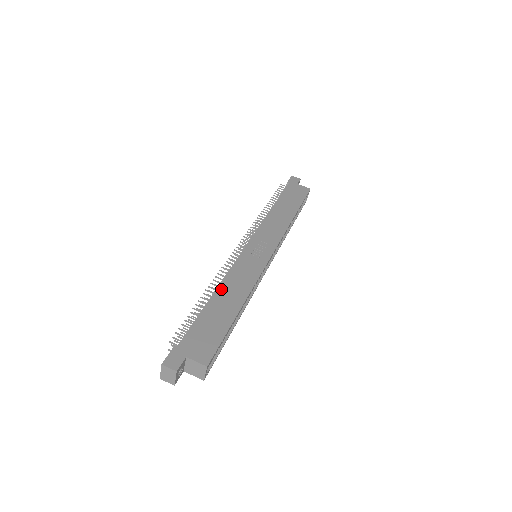
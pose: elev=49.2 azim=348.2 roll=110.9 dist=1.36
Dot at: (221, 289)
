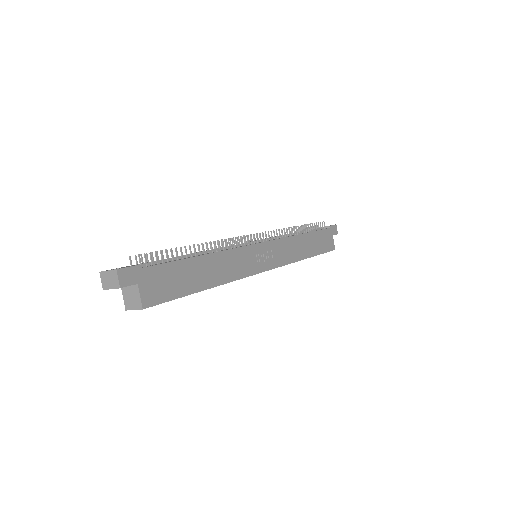
Dot at: (213, 257)
